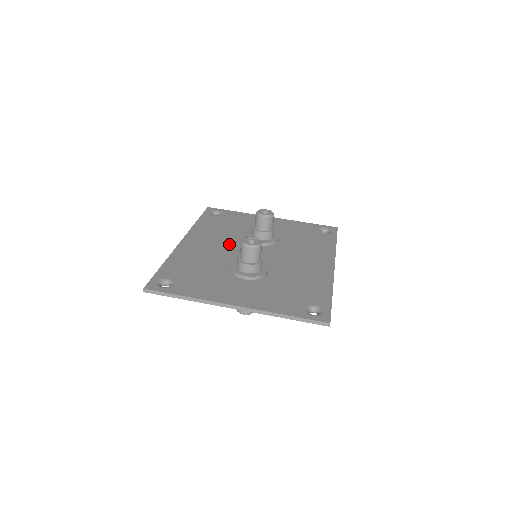
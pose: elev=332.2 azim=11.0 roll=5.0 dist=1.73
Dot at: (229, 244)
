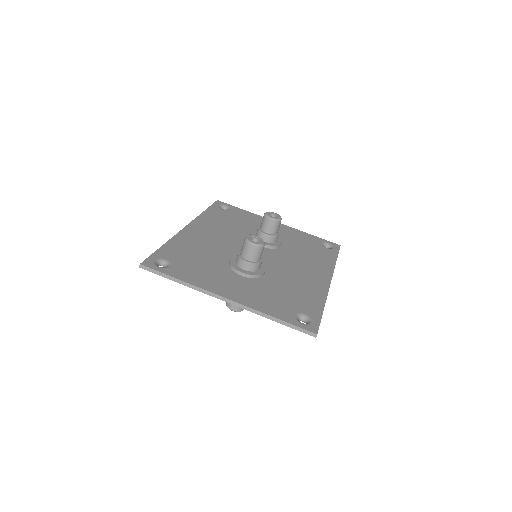
Dot at: (232, 239)
